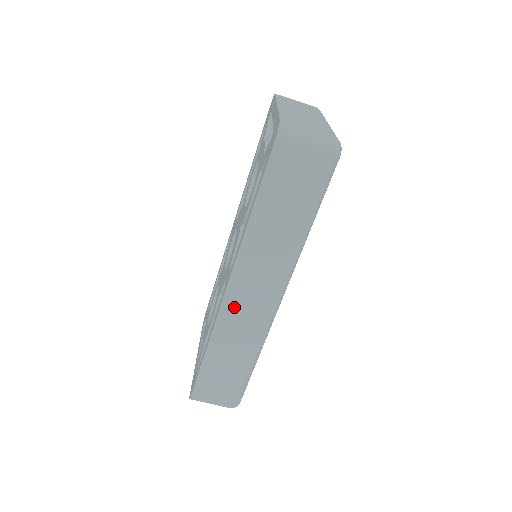
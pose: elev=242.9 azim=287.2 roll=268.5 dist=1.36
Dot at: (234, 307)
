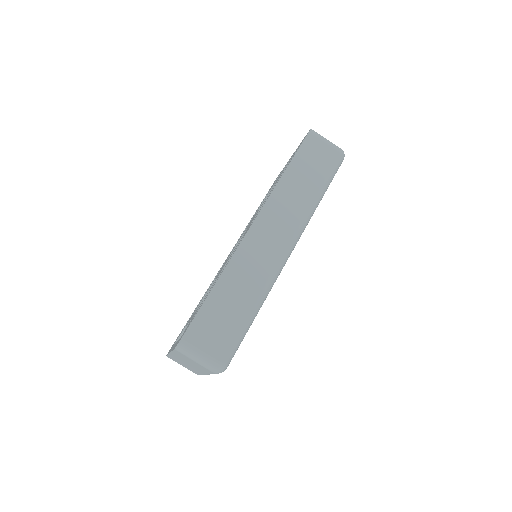
Dot at: (254, 243)
